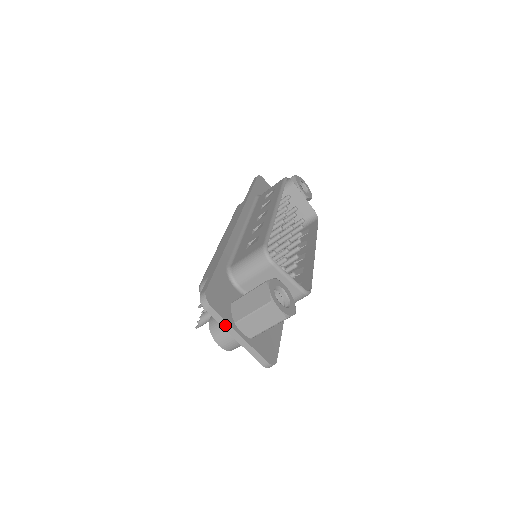
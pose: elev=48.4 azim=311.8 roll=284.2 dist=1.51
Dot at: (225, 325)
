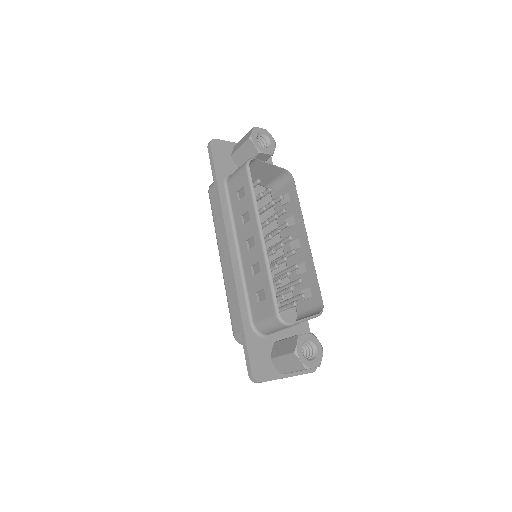
Dot at: occluded
